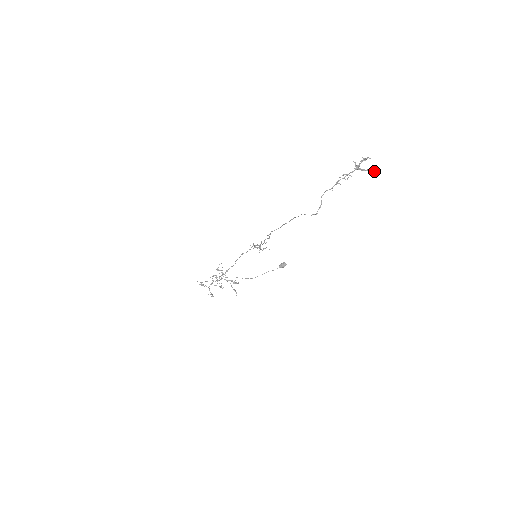
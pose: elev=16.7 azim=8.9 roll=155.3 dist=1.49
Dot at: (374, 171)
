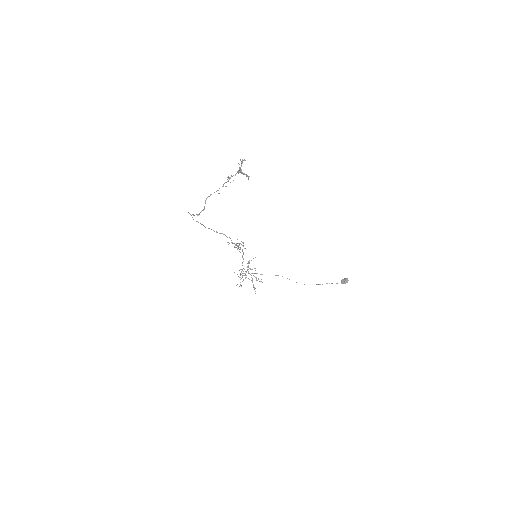
Dot at: (249, 176)
